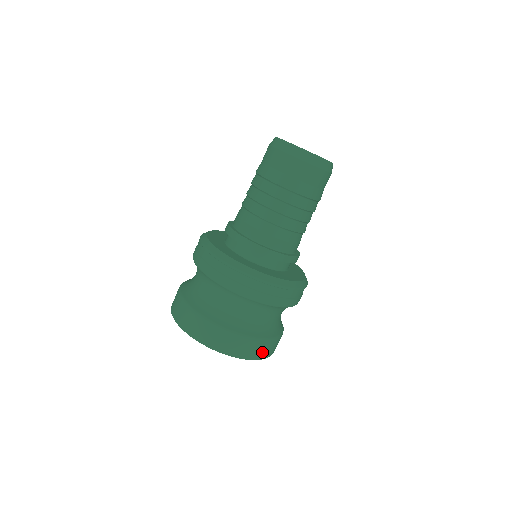
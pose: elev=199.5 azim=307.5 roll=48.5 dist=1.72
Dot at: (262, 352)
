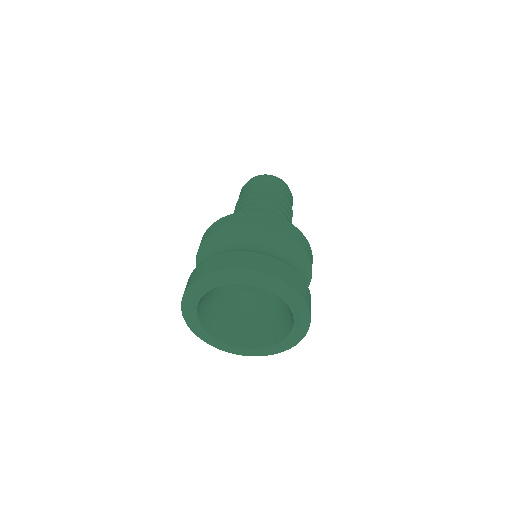
Dot at: (310, 305)
